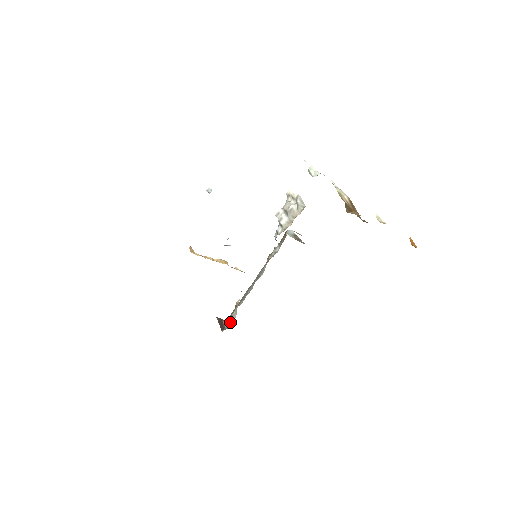
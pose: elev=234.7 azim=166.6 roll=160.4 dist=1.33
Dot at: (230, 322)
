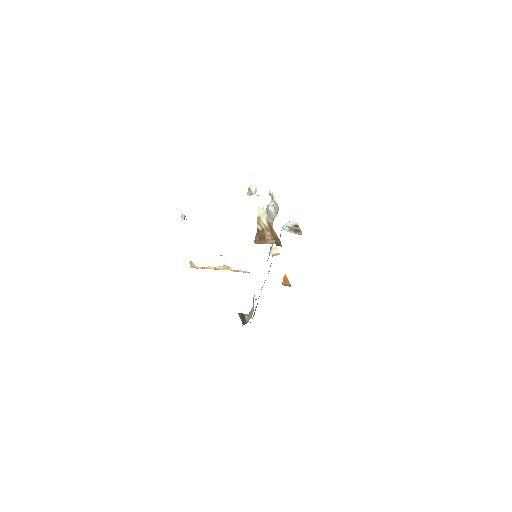
Dot at: (250, 316)
